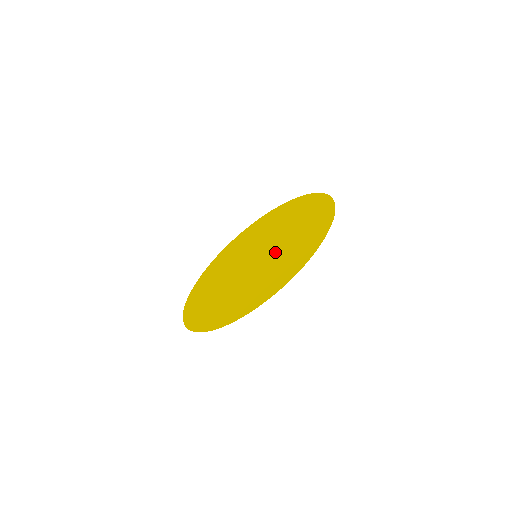
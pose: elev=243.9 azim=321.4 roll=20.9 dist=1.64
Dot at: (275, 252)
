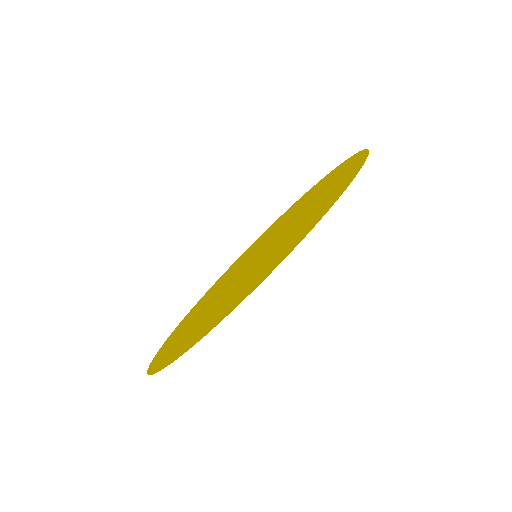
Dot at: (289, 225)
